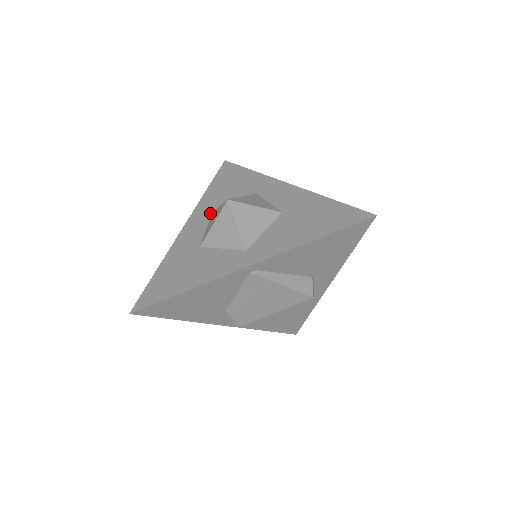
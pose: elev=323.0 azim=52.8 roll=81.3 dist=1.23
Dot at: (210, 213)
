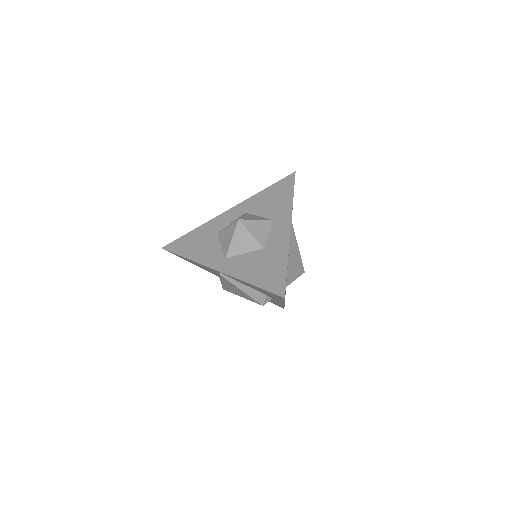
Dot at: (244, 212)
